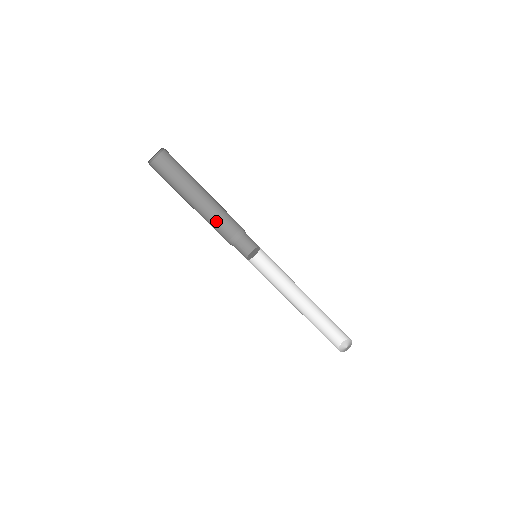
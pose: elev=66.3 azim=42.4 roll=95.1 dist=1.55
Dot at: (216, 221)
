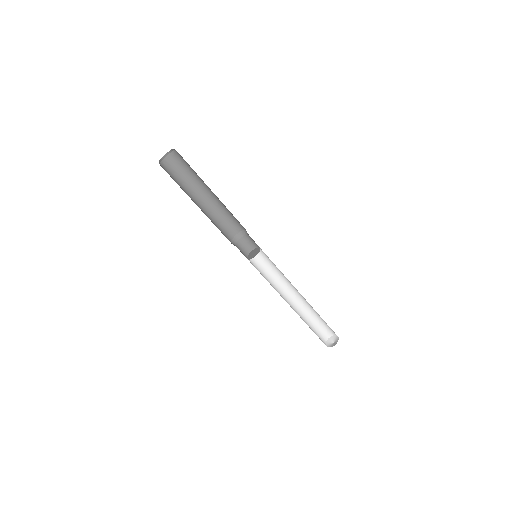
Dot at: (224, 217)
